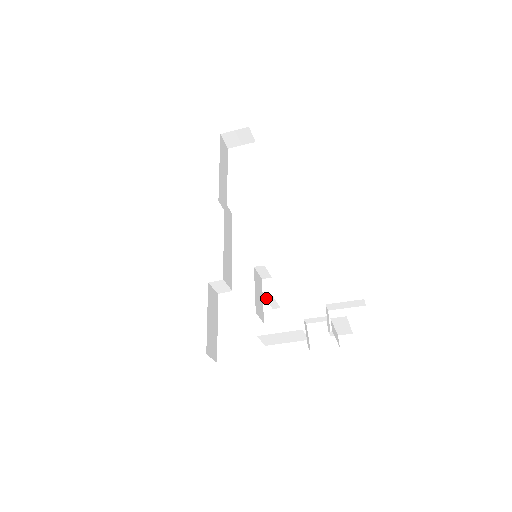
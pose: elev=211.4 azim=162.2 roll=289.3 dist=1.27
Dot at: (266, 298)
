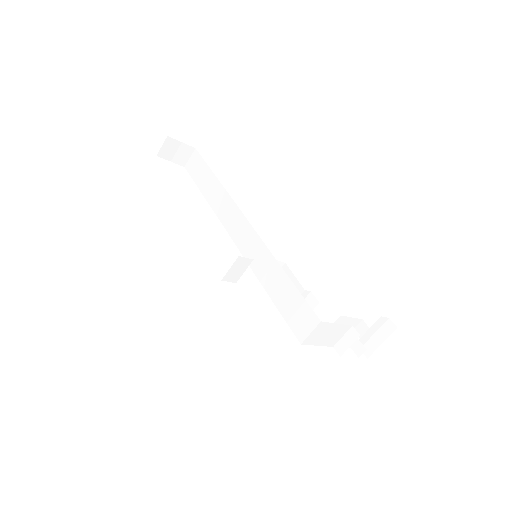
Dot at: (304, 291)
